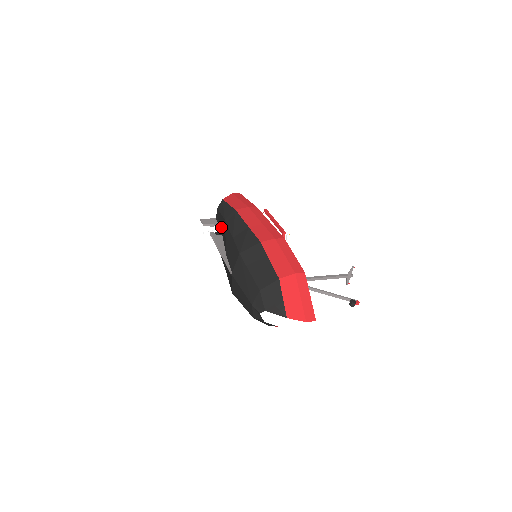
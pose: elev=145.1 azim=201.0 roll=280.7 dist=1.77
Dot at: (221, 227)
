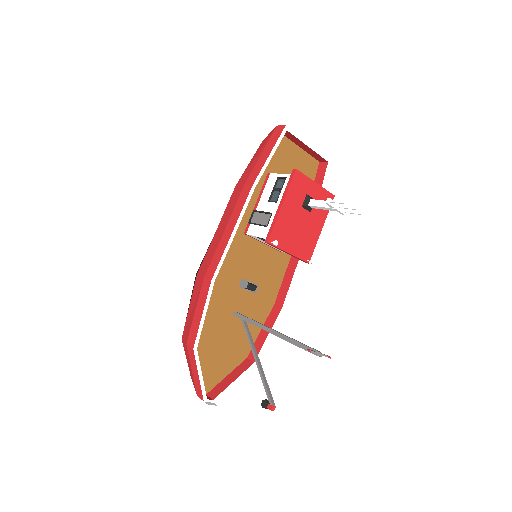
Dot at: occluded
